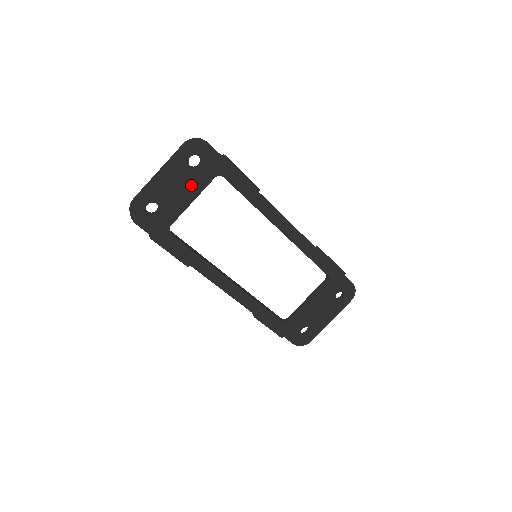
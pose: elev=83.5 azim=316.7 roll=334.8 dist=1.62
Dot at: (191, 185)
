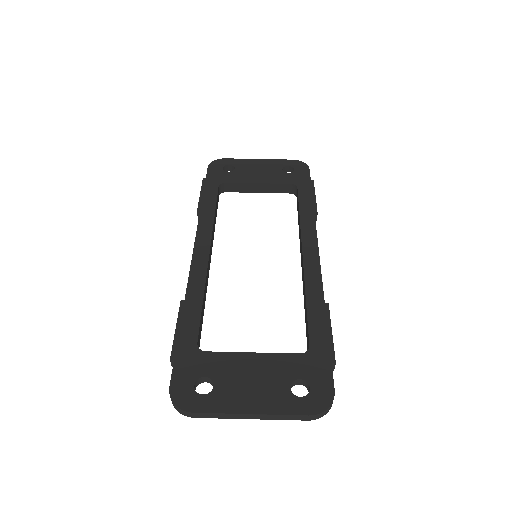
Dot at: (270, 176)
